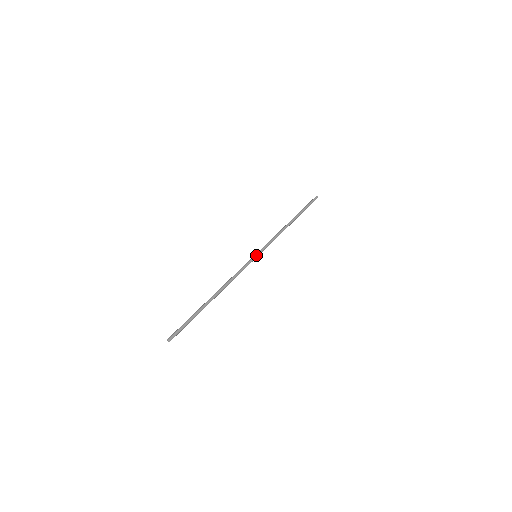
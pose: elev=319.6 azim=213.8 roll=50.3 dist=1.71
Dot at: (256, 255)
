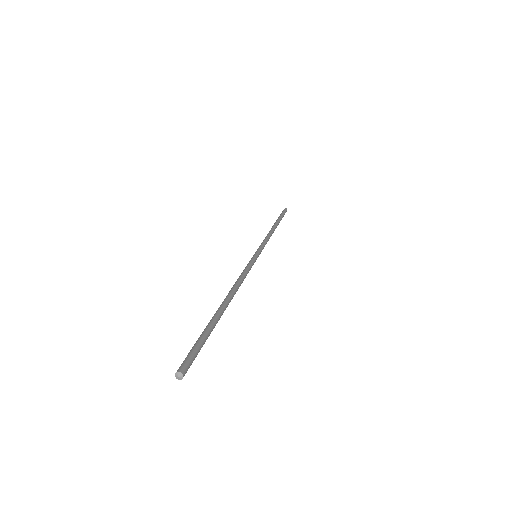
Dot at: (258, 255)
